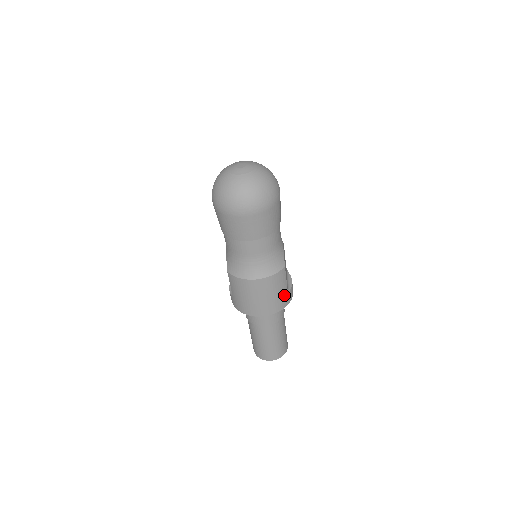
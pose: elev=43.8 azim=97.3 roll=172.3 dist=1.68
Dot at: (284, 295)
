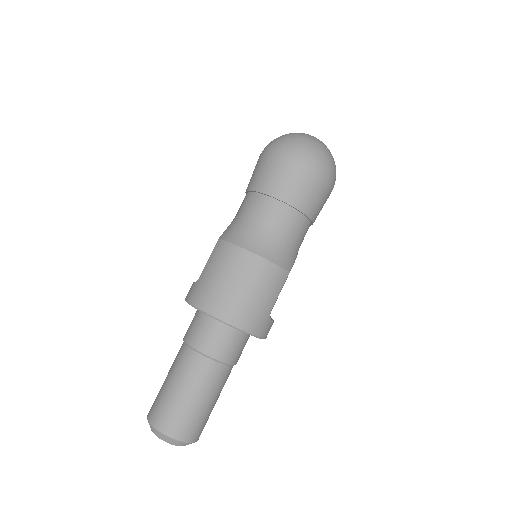
Dot at: (264, 313)
